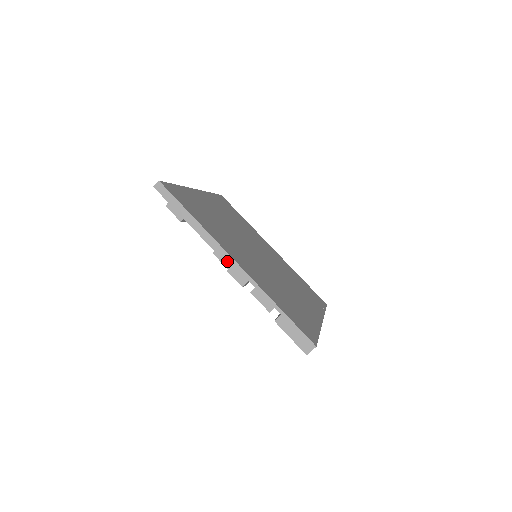
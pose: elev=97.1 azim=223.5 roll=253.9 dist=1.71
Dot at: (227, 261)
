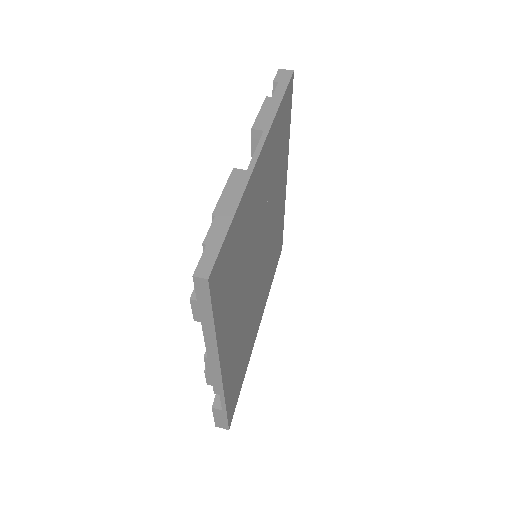
Dot at: (213, 369)
